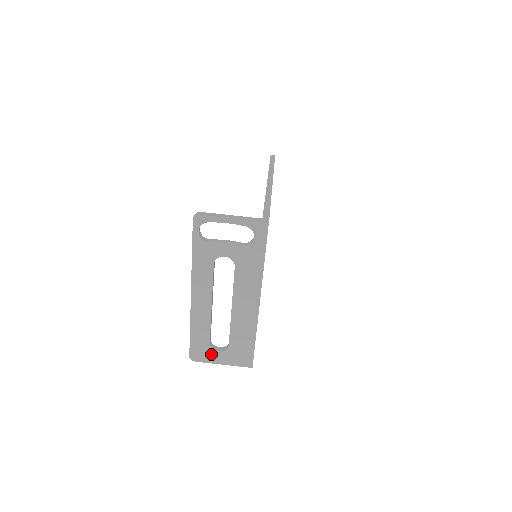
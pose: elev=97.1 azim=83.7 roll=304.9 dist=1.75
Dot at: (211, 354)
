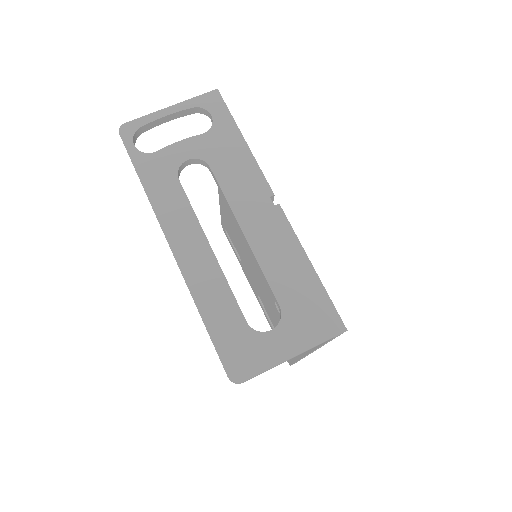
Dot at: (262, 346)
